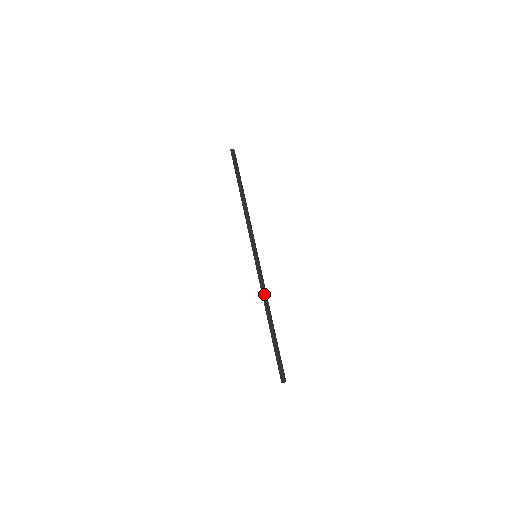
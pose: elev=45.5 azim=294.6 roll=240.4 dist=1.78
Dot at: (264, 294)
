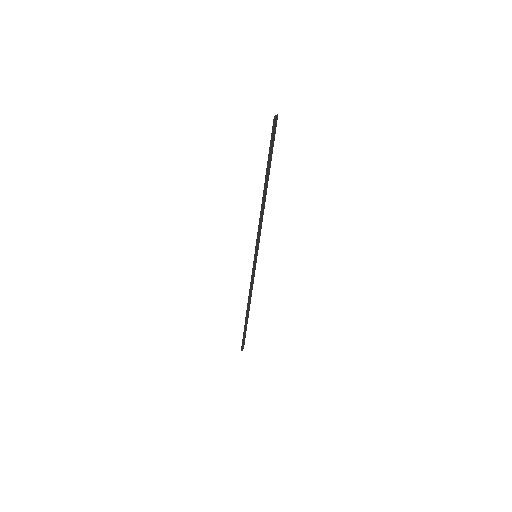
Dot at: (251, 291)
